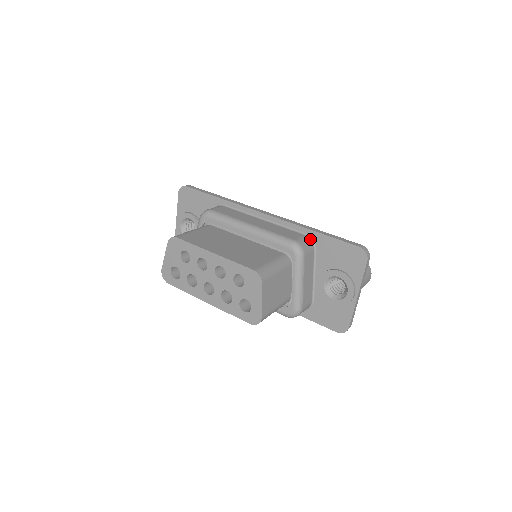
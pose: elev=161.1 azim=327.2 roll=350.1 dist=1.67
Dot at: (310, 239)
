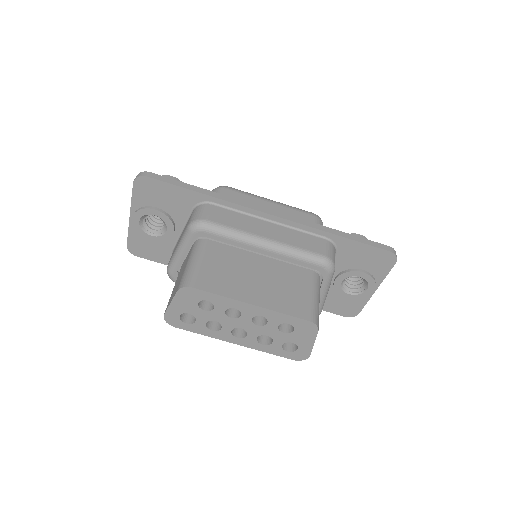
Dot at: (332, 243)
